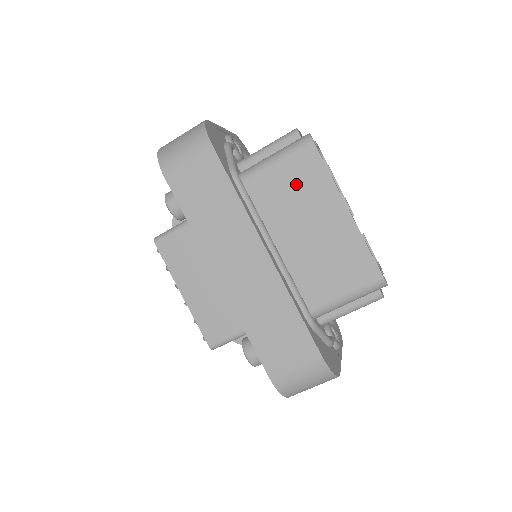
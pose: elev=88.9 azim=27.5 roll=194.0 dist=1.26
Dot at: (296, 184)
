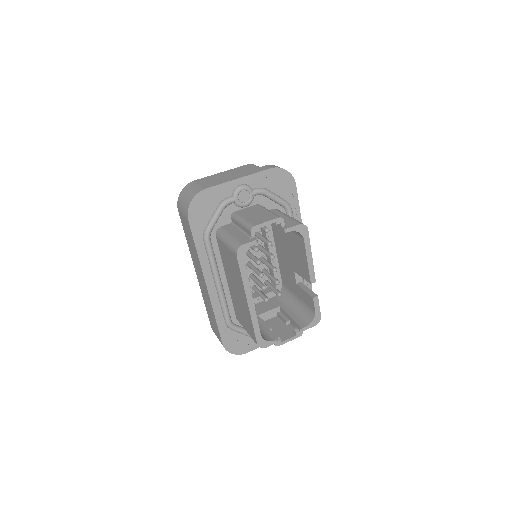
Dot at: (232, 264)
